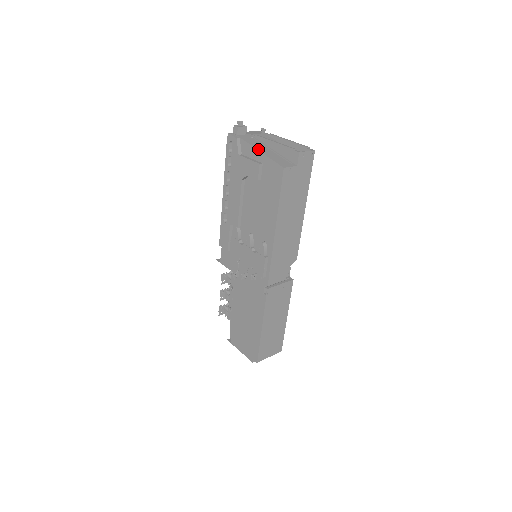
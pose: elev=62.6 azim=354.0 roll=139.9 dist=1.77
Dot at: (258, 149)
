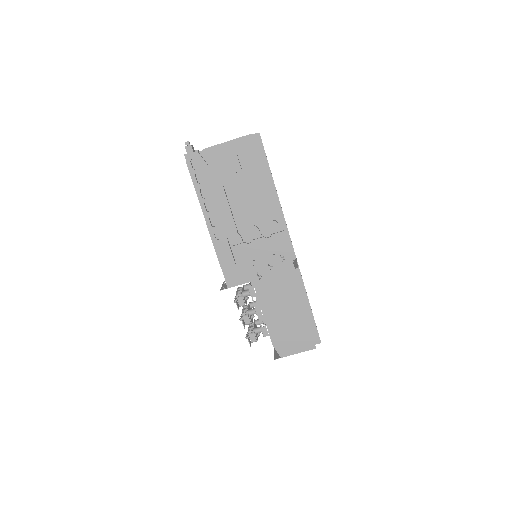
Dot at: (225, 148)
